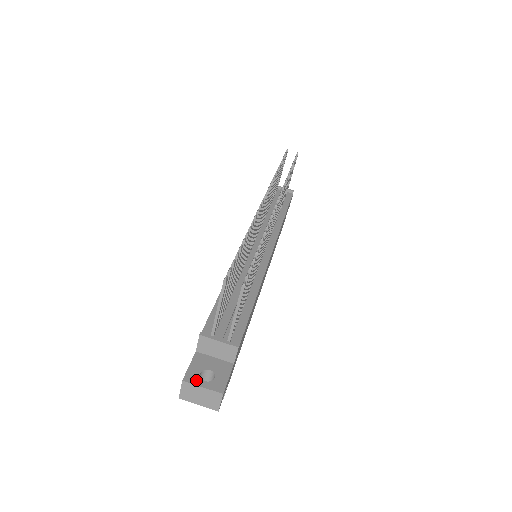
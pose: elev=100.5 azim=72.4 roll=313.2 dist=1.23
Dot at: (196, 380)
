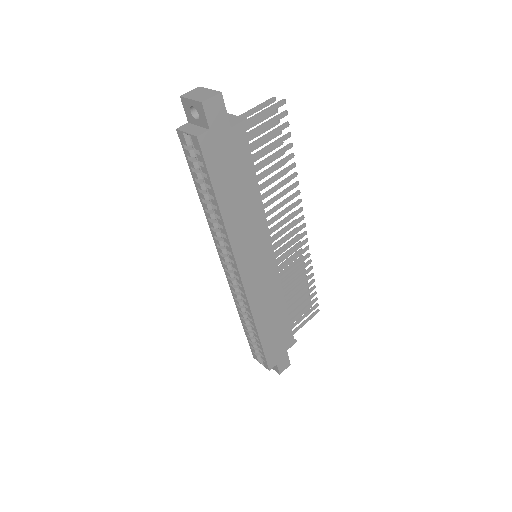
Dot at: occluded
